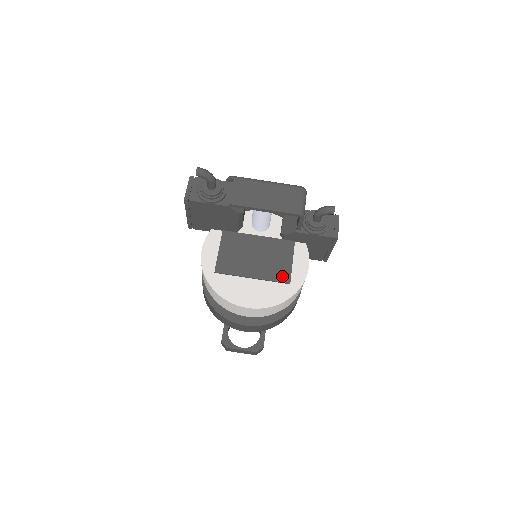
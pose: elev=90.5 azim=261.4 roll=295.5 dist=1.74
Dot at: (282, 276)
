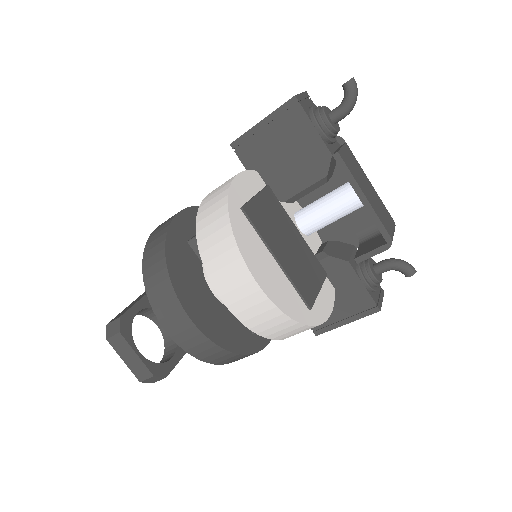
Dot at: (306, 292)
